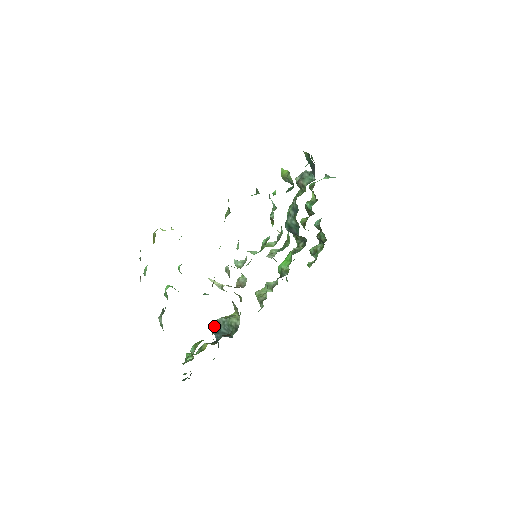
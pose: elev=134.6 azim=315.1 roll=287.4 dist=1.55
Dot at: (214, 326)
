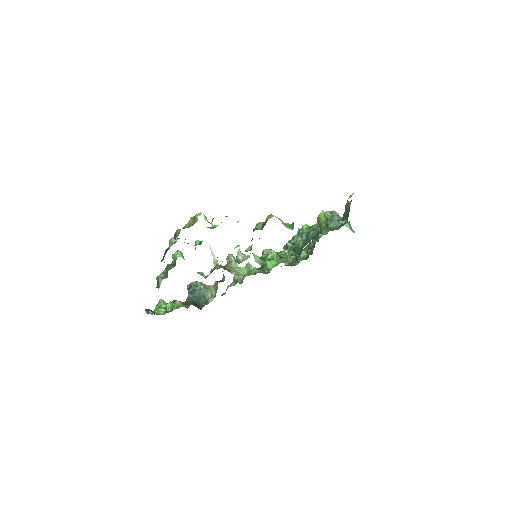
Dot at: (192, 284)
